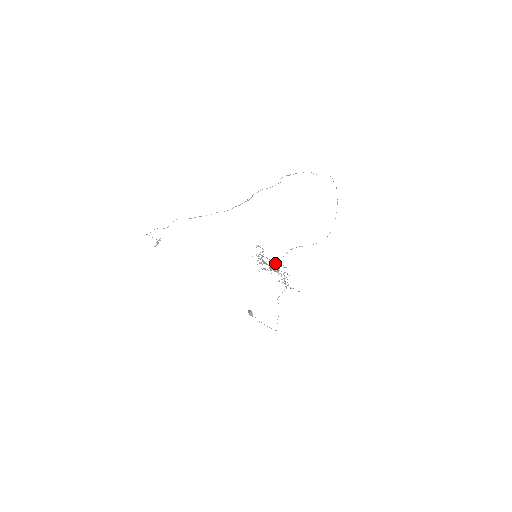
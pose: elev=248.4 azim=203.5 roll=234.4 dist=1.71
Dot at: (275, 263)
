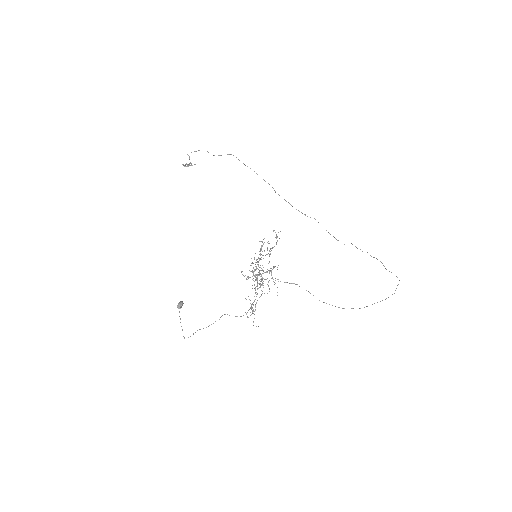
Dot at: occluded
